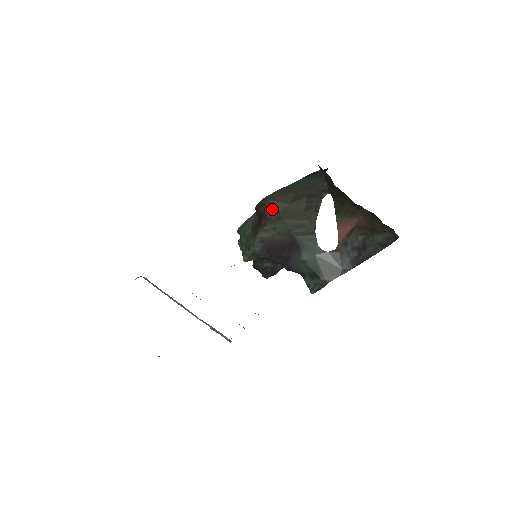
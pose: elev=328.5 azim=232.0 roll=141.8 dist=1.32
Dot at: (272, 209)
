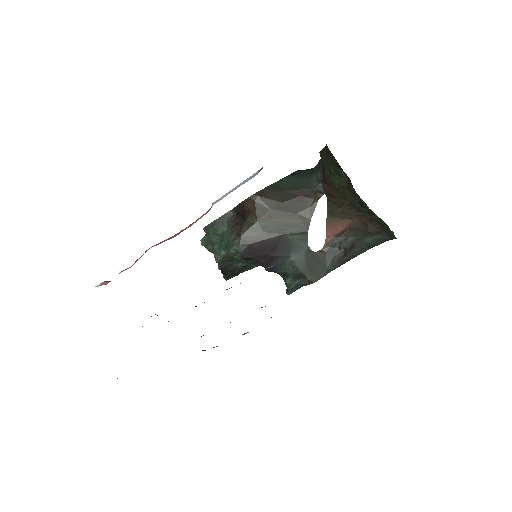
Dot at: (263, 206)
